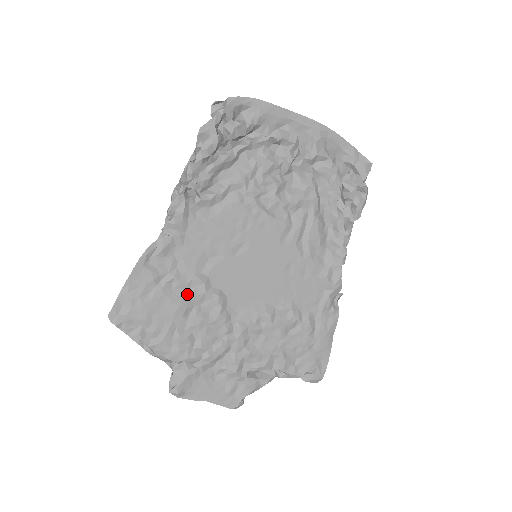
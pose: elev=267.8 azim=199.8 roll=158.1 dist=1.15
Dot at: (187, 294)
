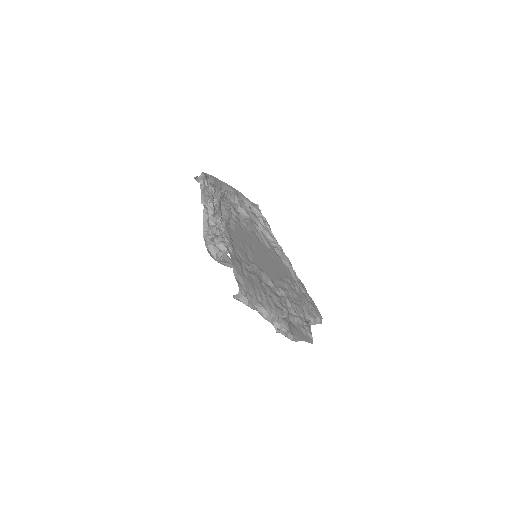
Dot at: (255, 273)
